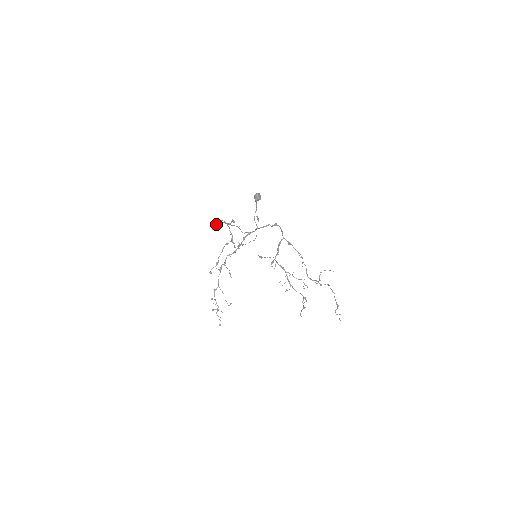
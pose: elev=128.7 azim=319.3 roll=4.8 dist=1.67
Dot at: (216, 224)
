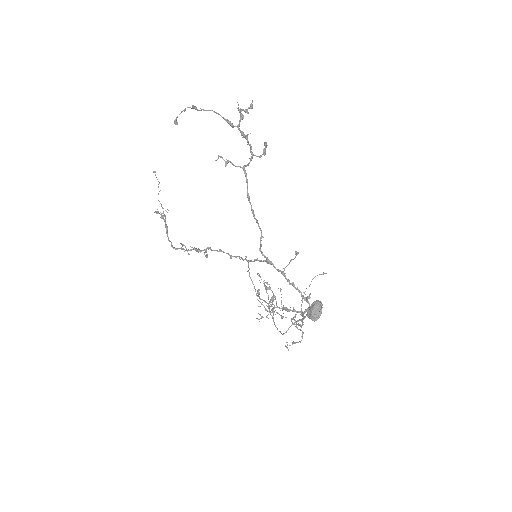
Dot at: (232, 164)
